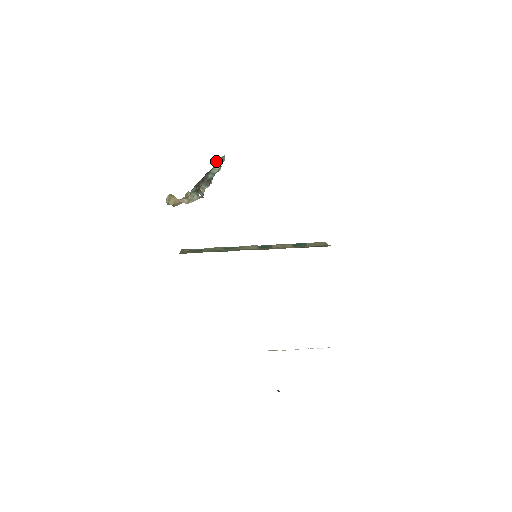
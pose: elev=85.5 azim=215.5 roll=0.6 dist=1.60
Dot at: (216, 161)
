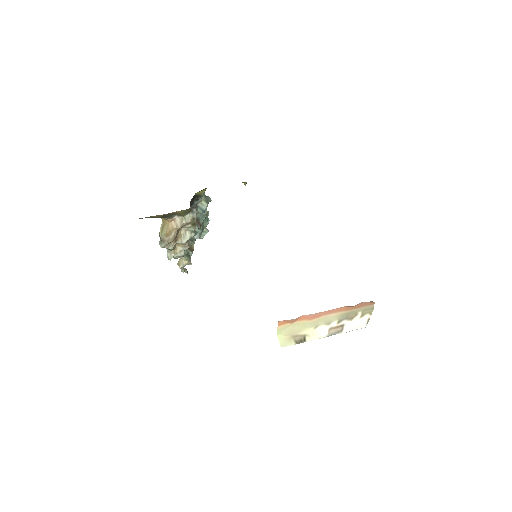
Dot at: (203, 196)
